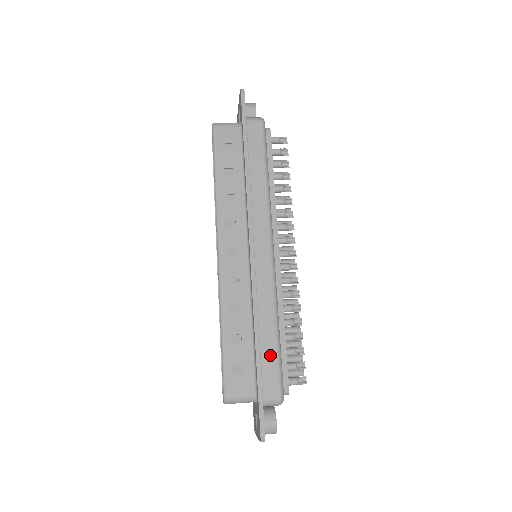
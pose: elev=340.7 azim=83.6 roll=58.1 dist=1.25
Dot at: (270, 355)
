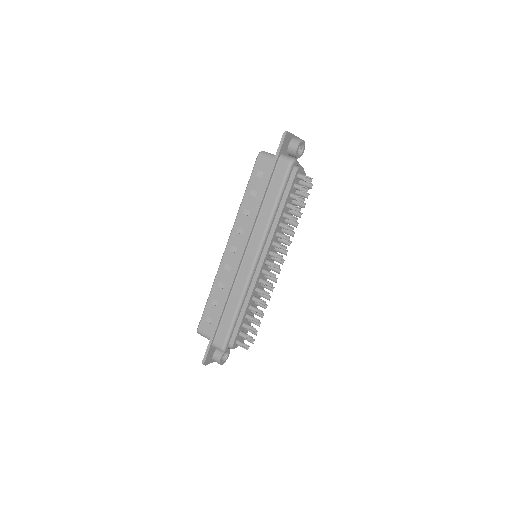
Dot at: (227, 323)
